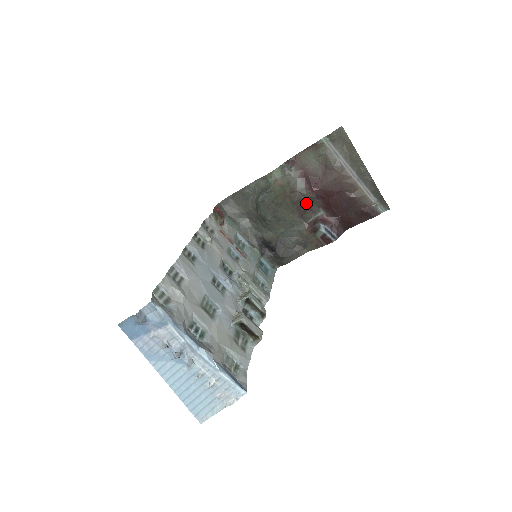
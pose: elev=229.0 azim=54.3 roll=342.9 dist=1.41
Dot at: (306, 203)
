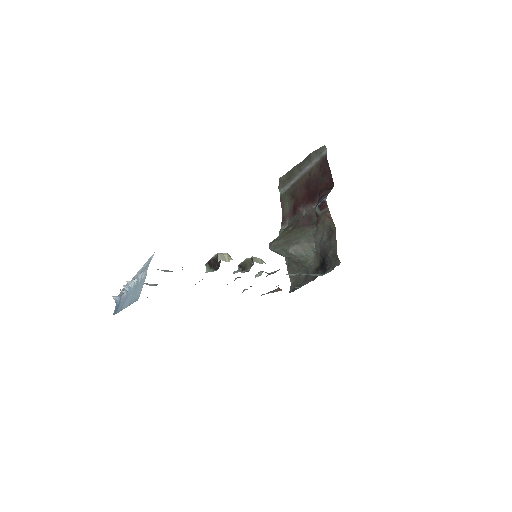
Dot at: (305, 218)
